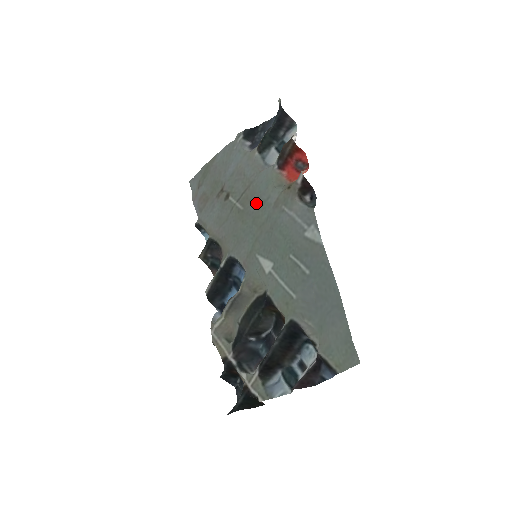
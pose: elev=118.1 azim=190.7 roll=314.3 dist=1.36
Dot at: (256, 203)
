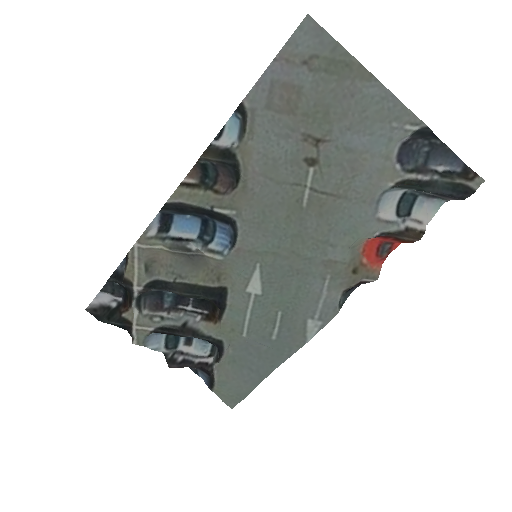
Dot at: (320, 228)
